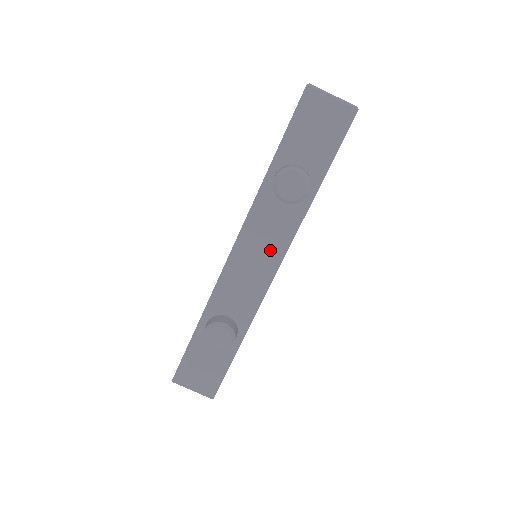
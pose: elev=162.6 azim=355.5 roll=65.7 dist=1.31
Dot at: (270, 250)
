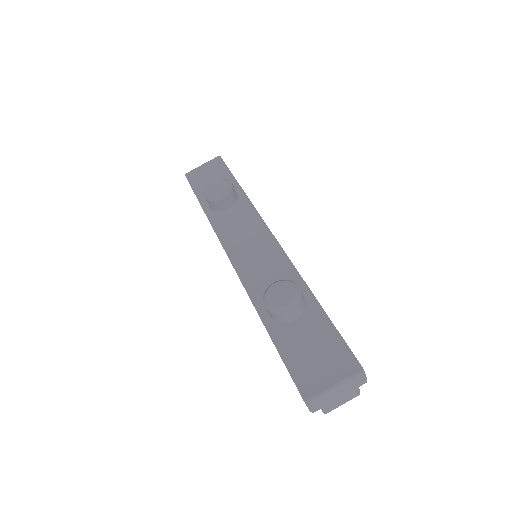
Dot at: (253, 232)
